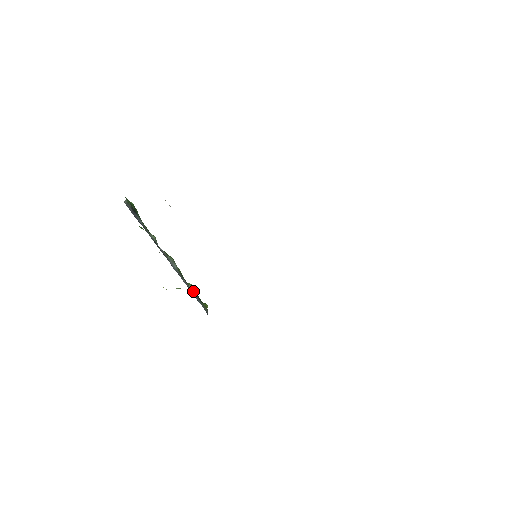
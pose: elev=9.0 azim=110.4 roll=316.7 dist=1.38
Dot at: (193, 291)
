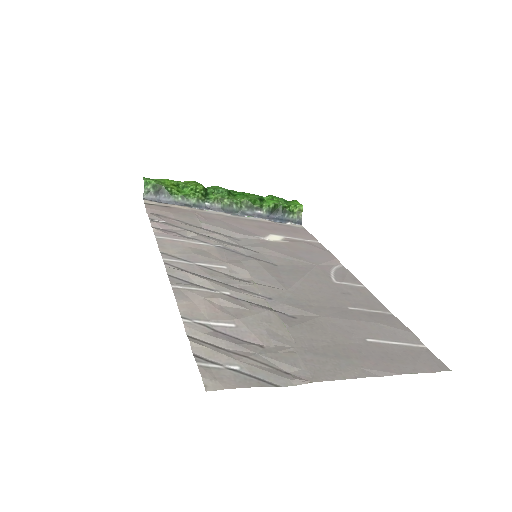
Dot at: (272, 211)
